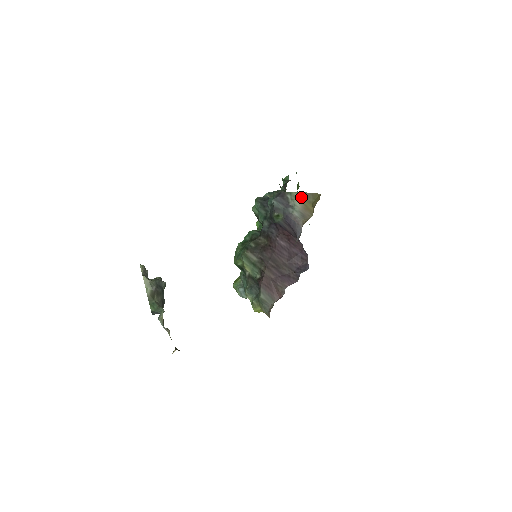
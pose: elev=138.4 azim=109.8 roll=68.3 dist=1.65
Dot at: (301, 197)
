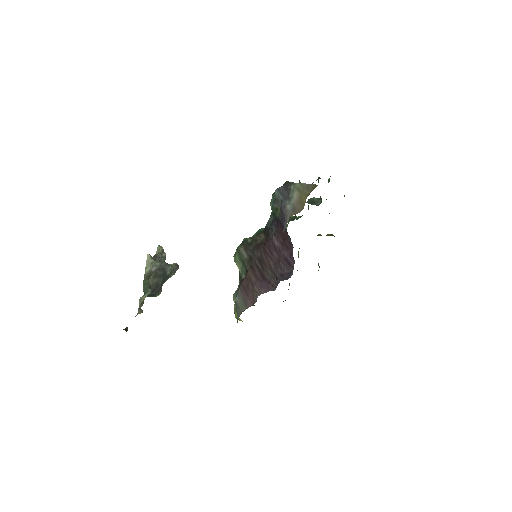
Dot at: (301, 188)
